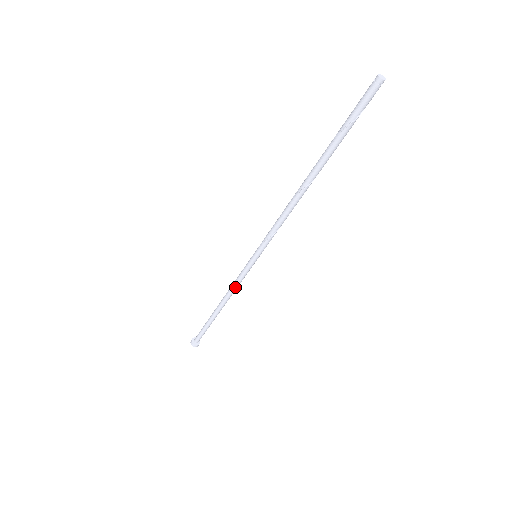
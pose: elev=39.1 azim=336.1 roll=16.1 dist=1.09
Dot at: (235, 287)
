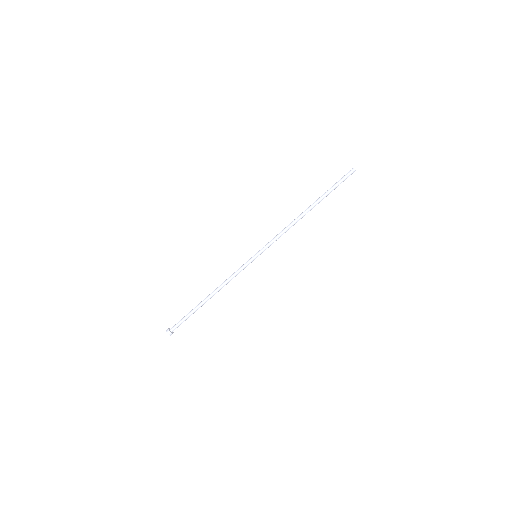
Dot at: (231, 278)
